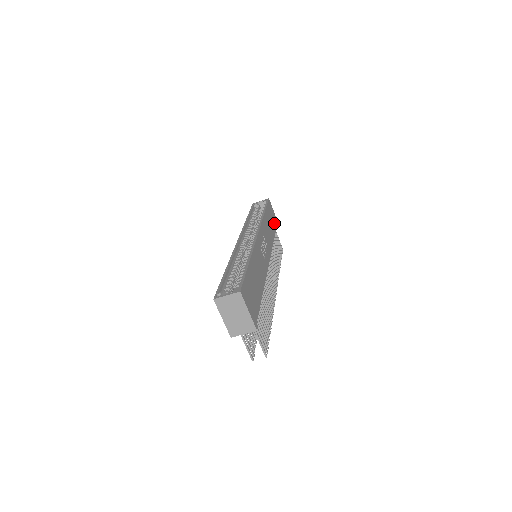
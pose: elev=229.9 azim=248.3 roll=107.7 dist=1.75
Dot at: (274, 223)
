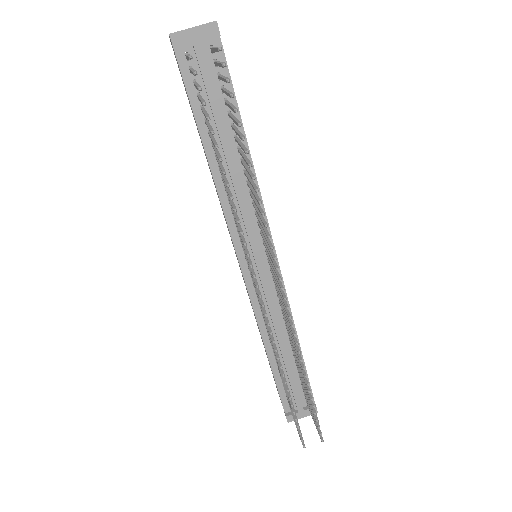
Dot at: occluded
